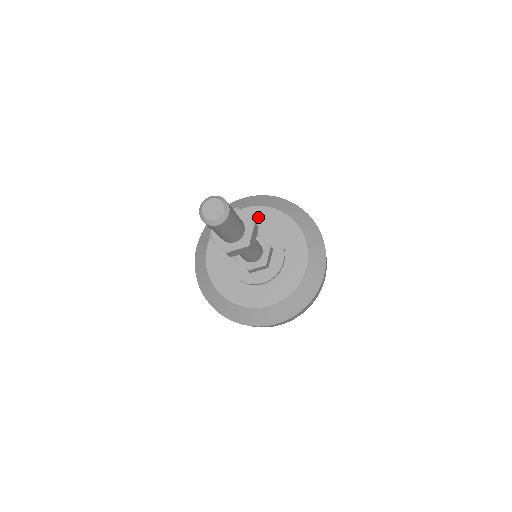
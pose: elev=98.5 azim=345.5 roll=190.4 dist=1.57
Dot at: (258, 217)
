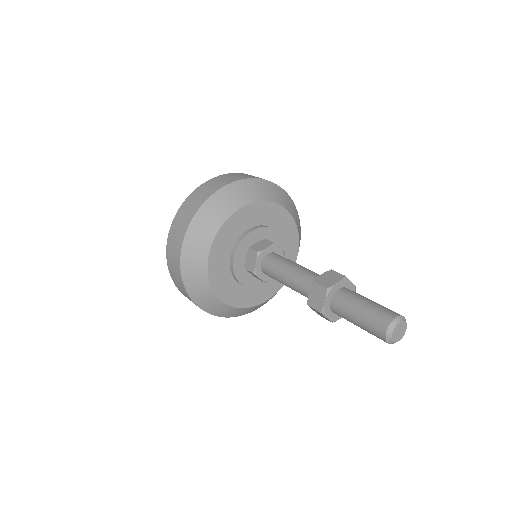
Dot at: (259, 214)
